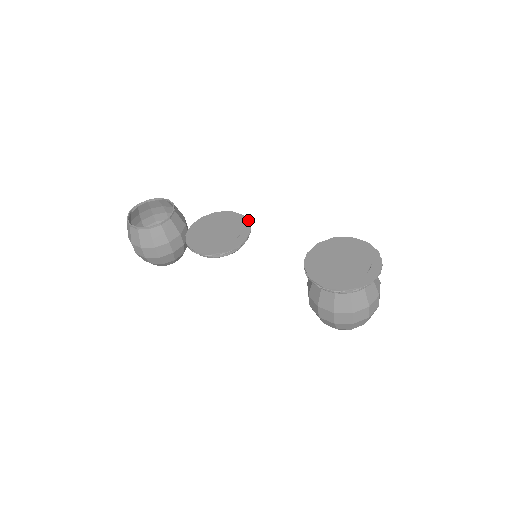
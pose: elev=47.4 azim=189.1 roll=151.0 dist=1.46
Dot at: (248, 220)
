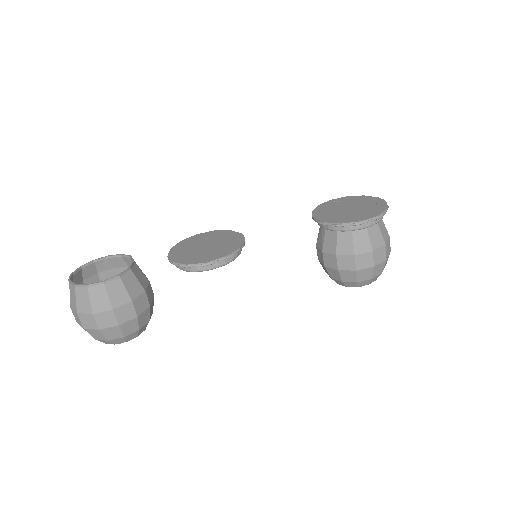
Dot at: (224, 231)
